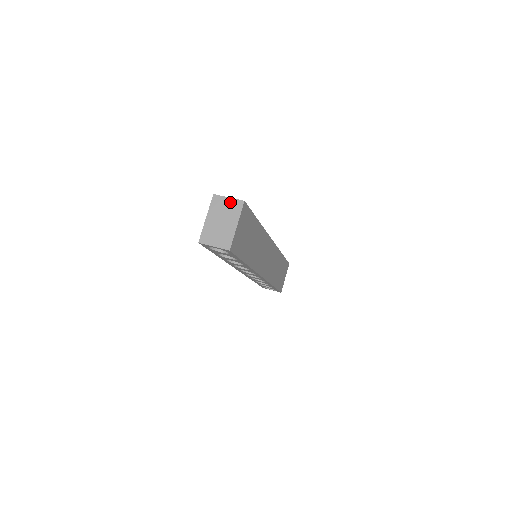
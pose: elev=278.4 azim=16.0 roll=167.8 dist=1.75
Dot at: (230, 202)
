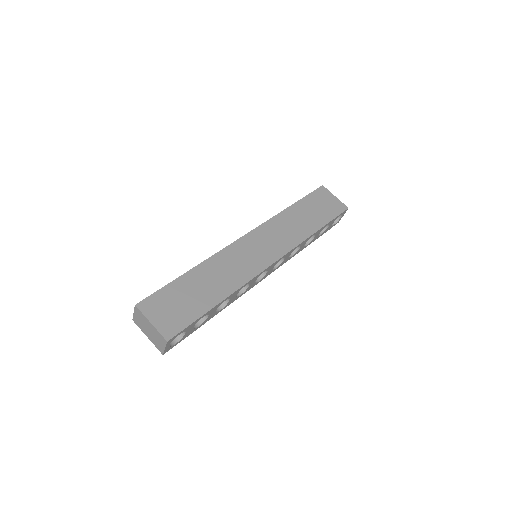
Dot at: (136, 315)
